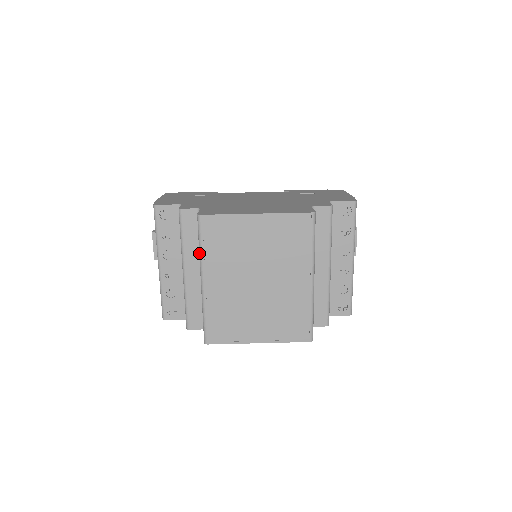
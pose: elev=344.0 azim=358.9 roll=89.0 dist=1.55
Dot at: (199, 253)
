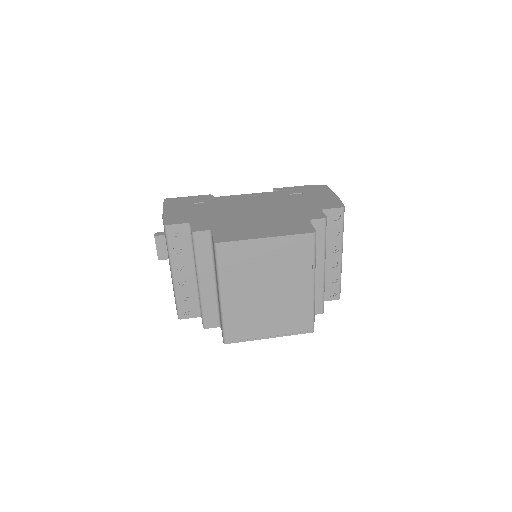
Dot at: (217, 273)
